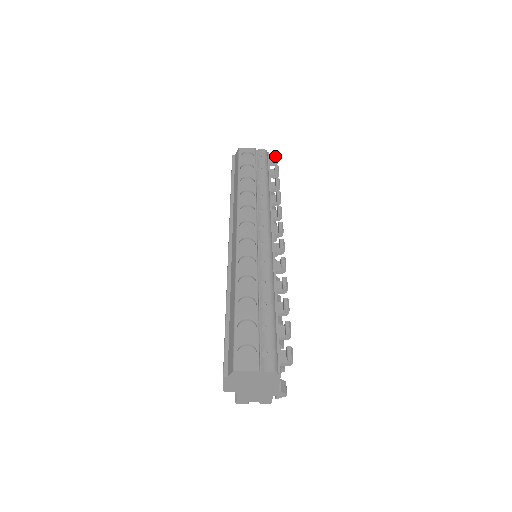
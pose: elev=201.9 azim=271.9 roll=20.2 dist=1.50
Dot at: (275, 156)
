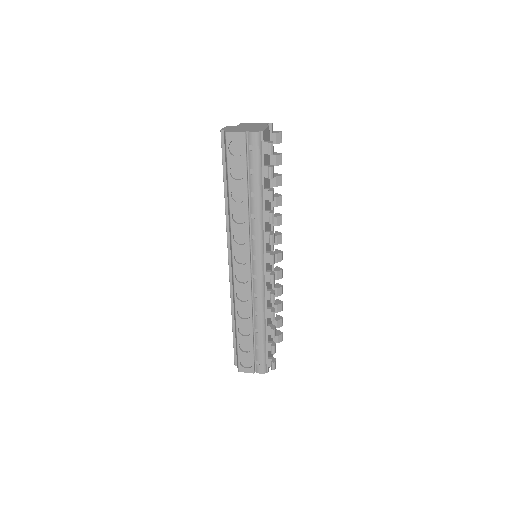
Dot at: (269, 150)
